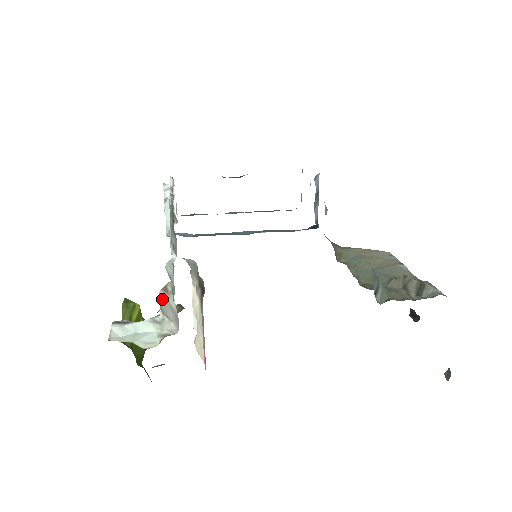
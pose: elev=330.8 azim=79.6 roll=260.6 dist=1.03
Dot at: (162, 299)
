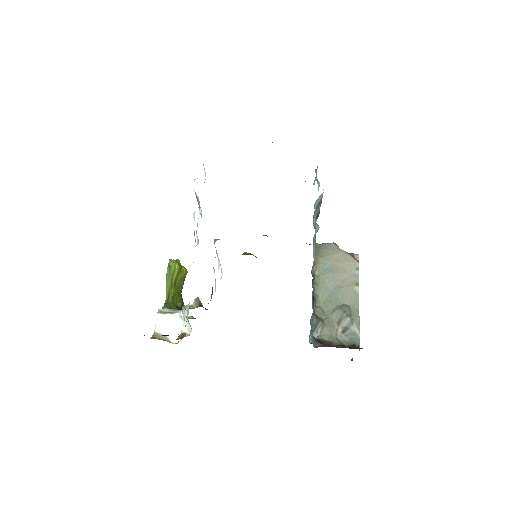
Dot at: occluded
